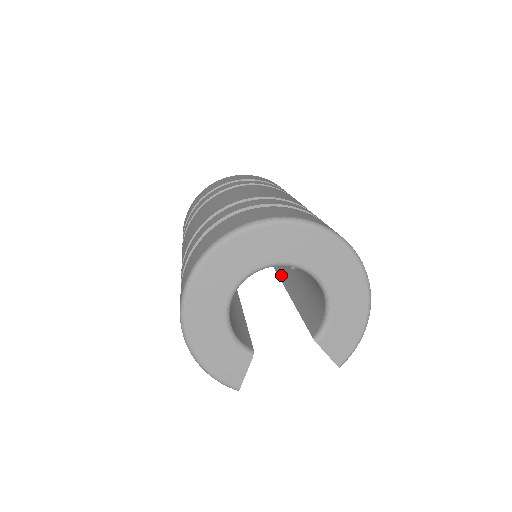
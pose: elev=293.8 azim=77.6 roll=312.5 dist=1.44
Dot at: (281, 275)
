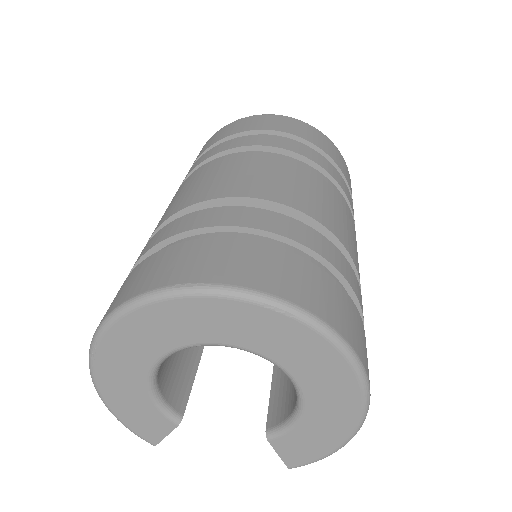
Dot at: occluded
